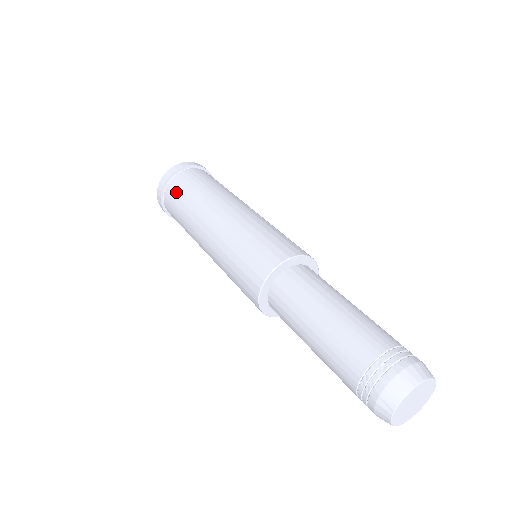
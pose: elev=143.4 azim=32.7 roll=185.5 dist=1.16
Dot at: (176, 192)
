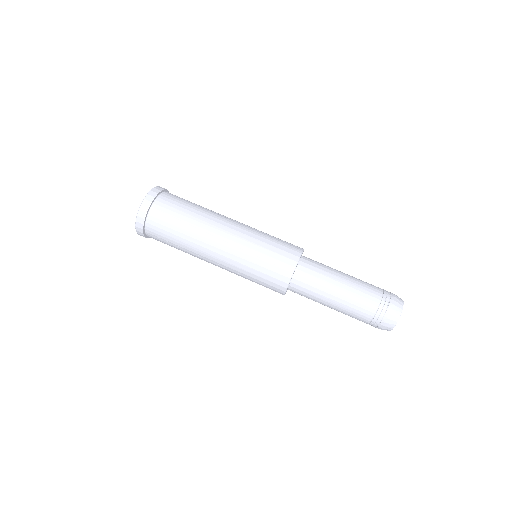
Dot at: occluded
